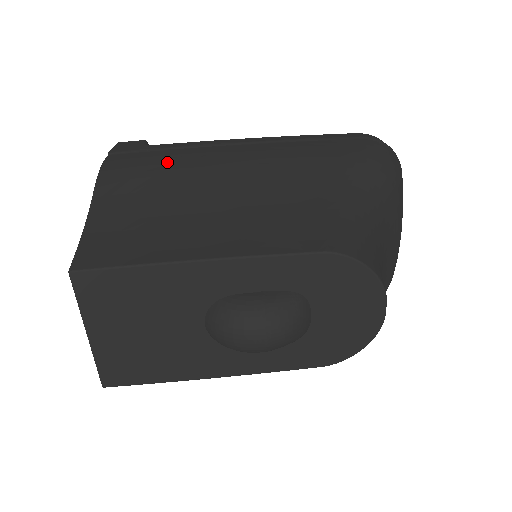
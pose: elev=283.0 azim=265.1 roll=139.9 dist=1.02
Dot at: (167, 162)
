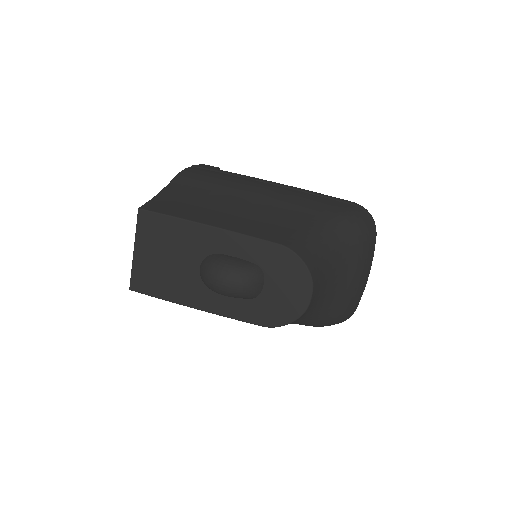
Dot at: (221, 178)
